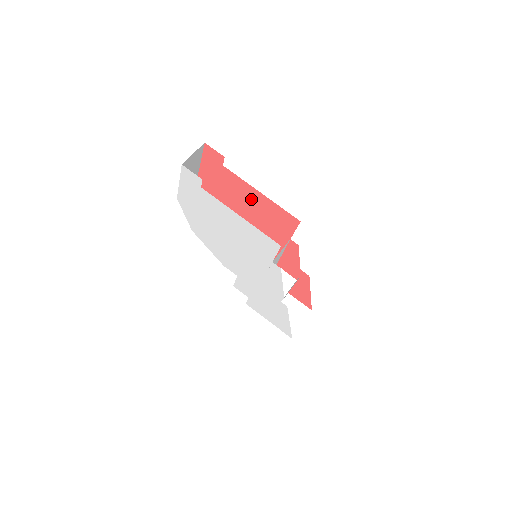
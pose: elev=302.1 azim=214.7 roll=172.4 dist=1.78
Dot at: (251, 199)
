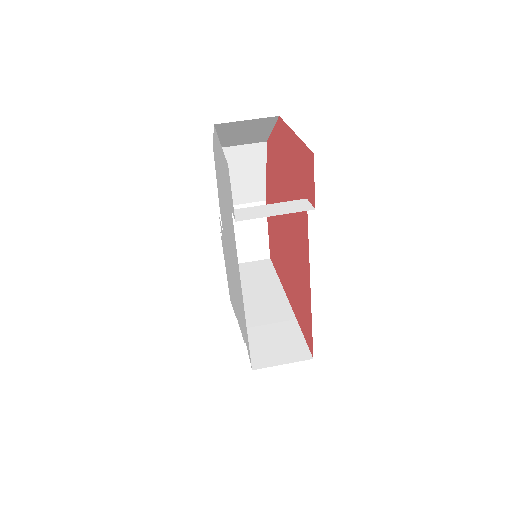
Dot at: (300, 254)
